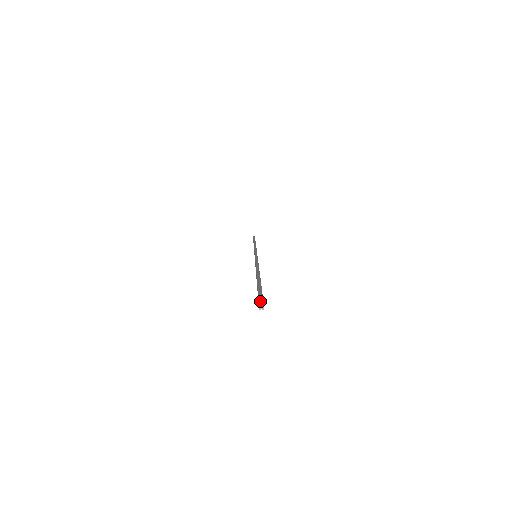
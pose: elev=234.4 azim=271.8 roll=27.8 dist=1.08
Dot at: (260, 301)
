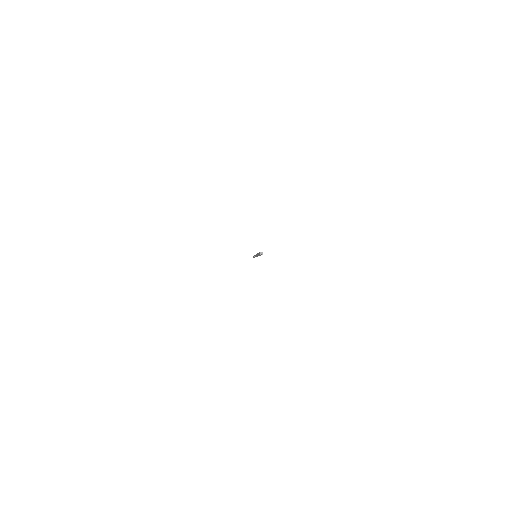
Dot at: occluded
